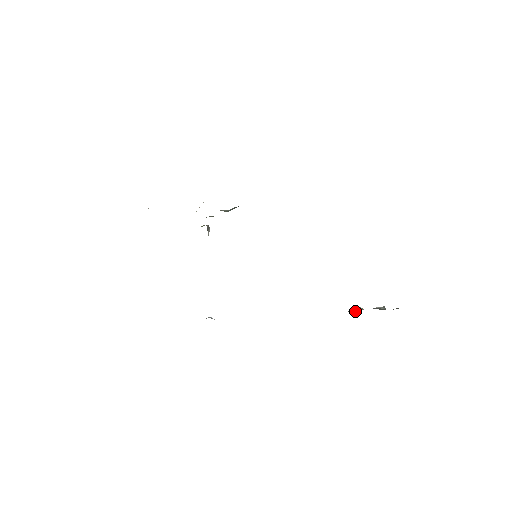
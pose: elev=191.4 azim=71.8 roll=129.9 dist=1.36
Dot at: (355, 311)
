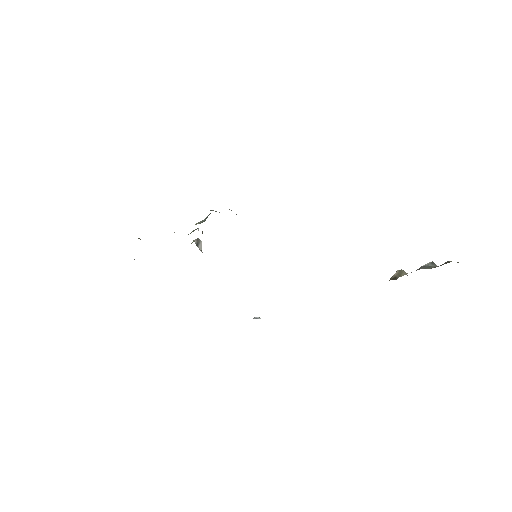
Dot at: (396, 278)
